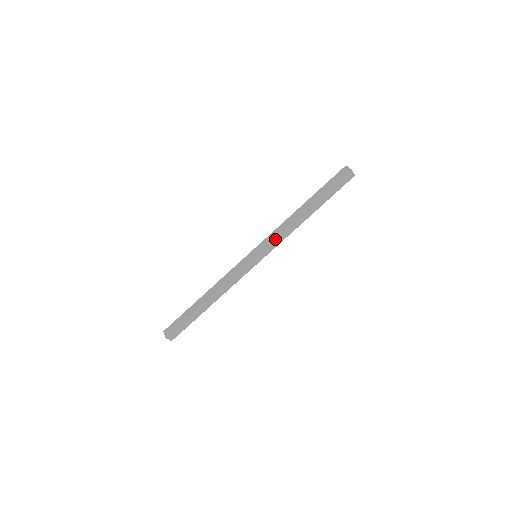
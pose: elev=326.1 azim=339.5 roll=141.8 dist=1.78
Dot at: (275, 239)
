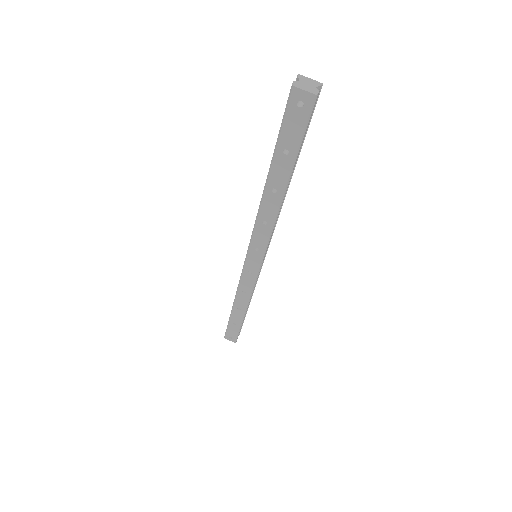
Dot at: (269, 240)
